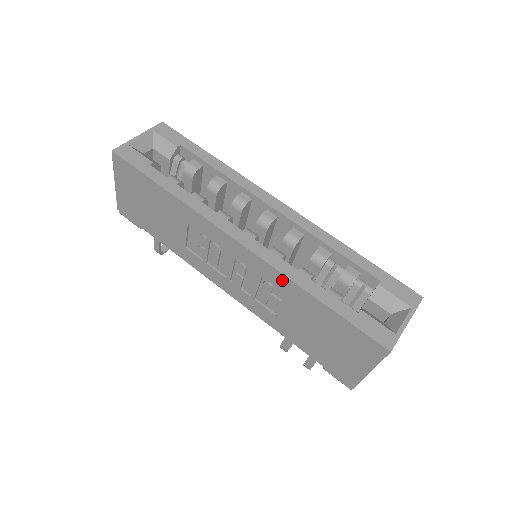
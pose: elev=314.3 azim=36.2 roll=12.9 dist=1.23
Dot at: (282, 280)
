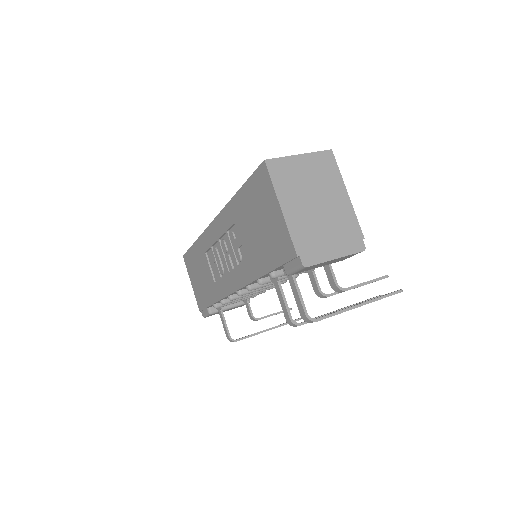
Dot at: (228, 212)
